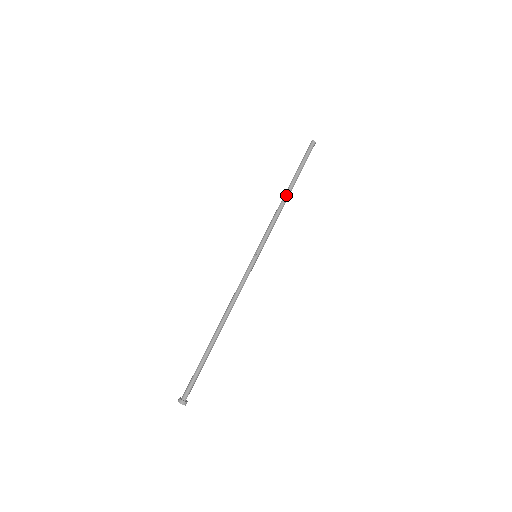
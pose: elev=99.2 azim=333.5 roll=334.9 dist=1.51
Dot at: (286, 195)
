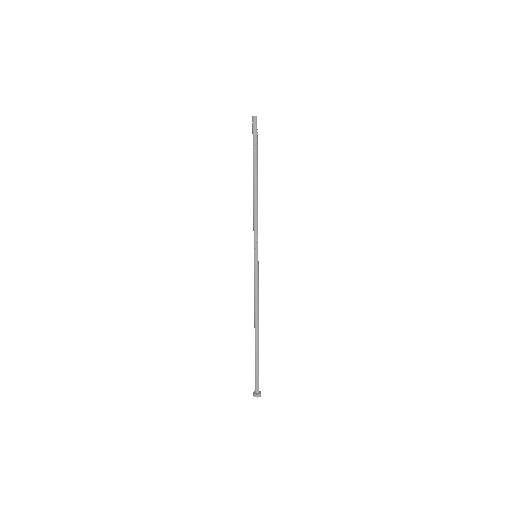
Dot at: (253, 187)
